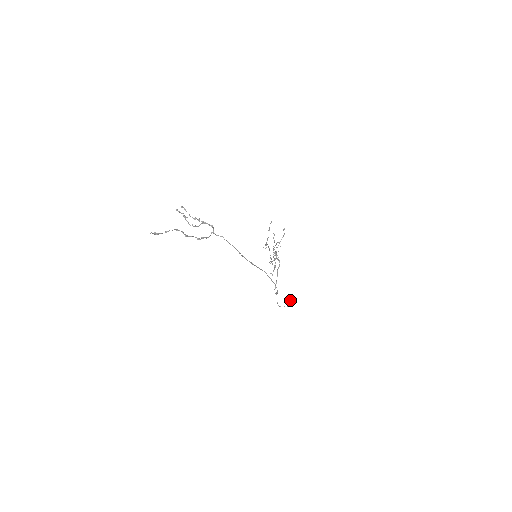
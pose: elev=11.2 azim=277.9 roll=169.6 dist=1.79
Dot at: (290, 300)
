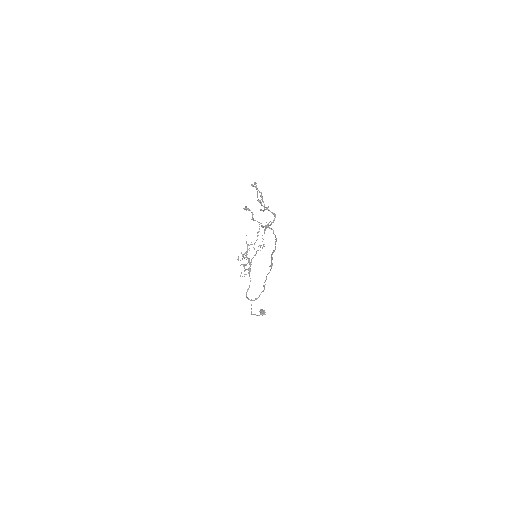
Dot at: (260, 309)
